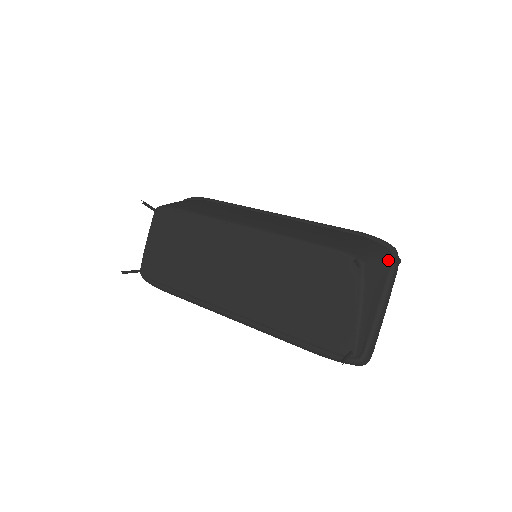
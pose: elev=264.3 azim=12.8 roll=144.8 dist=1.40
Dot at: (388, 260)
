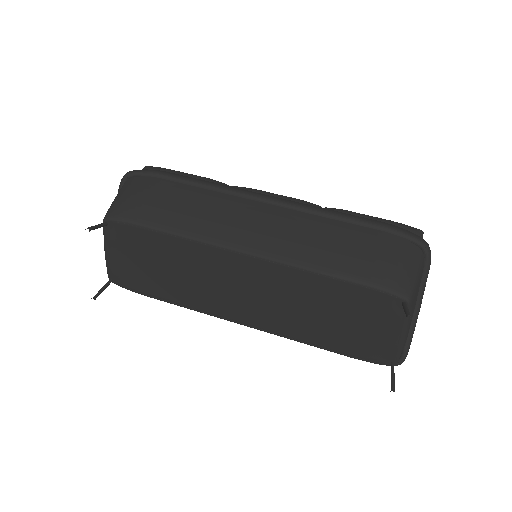
Dot at: (423, 265)
